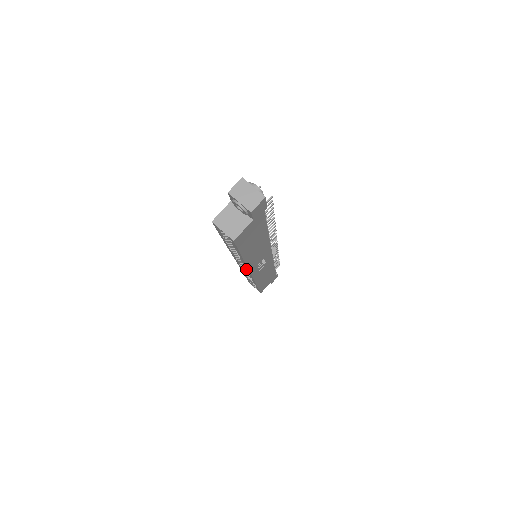
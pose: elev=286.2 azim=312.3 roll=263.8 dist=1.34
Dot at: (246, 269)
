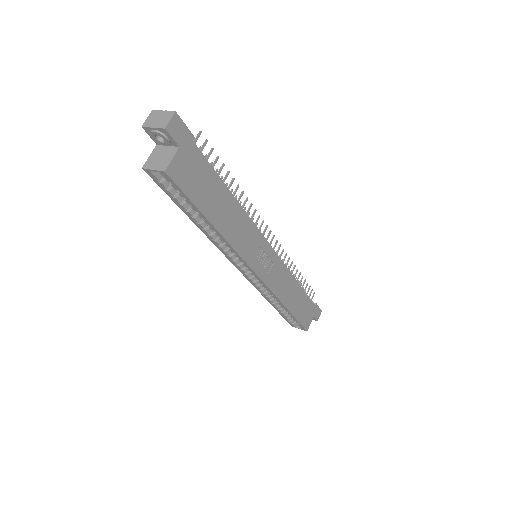
Dot at: (244, 265)
